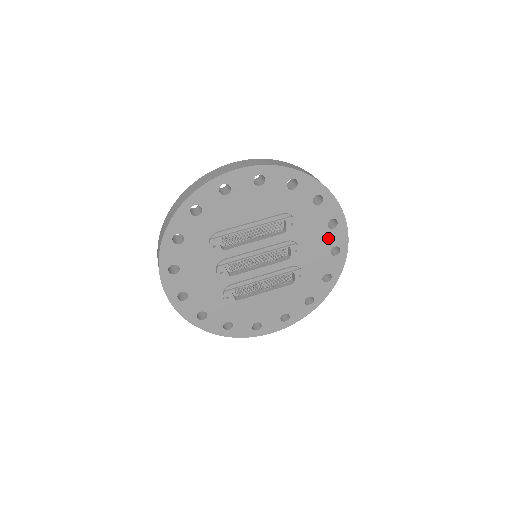
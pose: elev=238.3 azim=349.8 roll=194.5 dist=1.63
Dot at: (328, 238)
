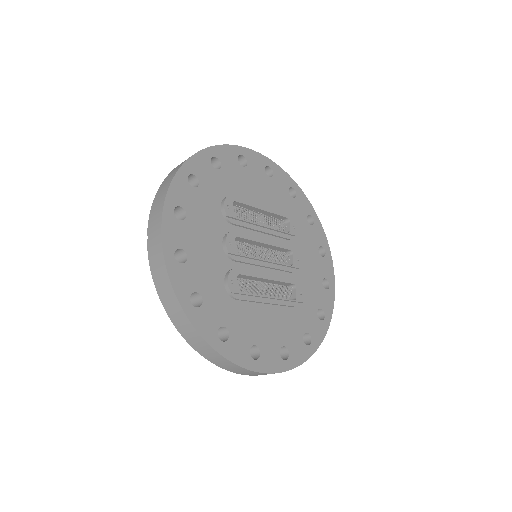
Dot at: (319, 265)
